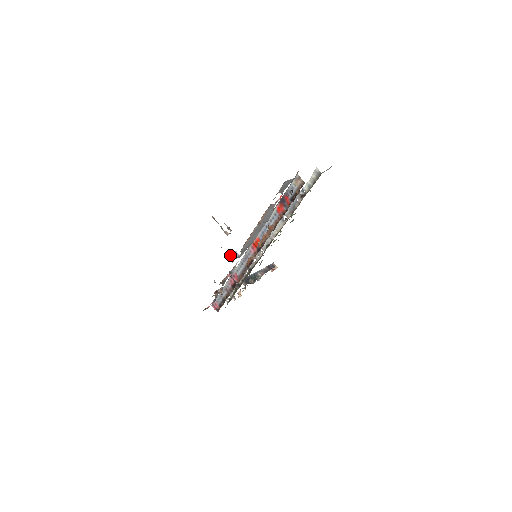
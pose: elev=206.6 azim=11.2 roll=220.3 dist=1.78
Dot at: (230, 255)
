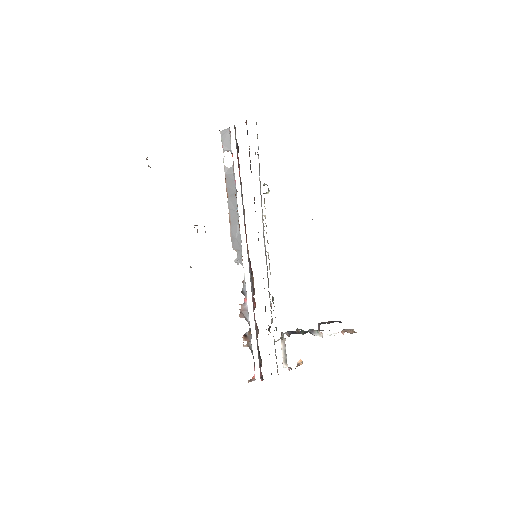
Dot at: occluded
